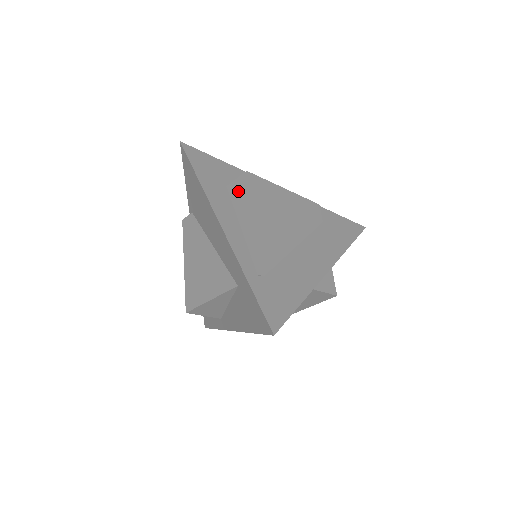
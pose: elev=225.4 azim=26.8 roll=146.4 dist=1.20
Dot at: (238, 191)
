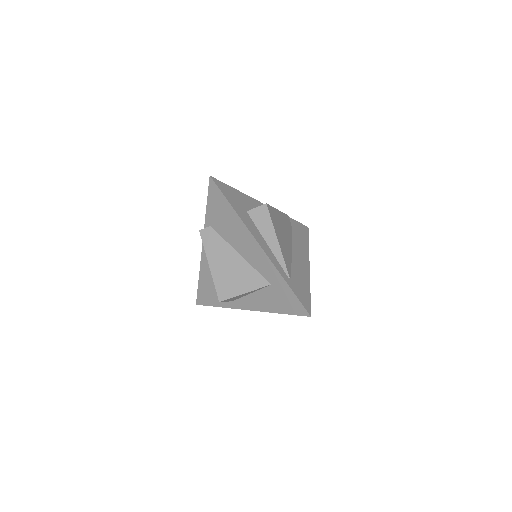
Dot at: (260, 217)
